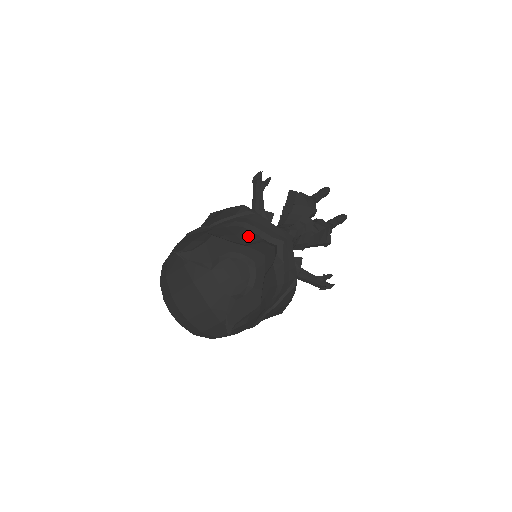
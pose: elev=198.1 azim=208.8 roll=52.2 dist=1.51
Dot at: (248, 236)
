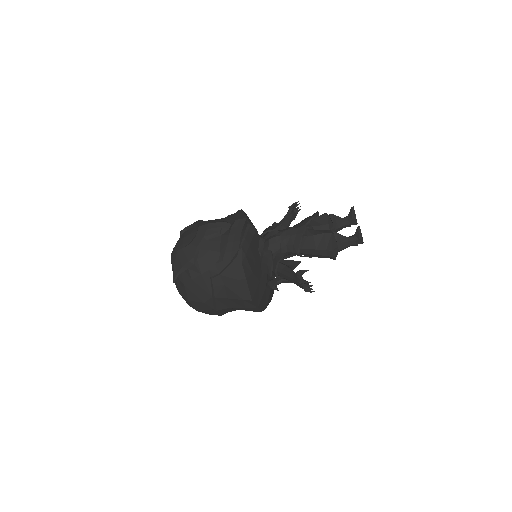
Dot at: (218, 220)
